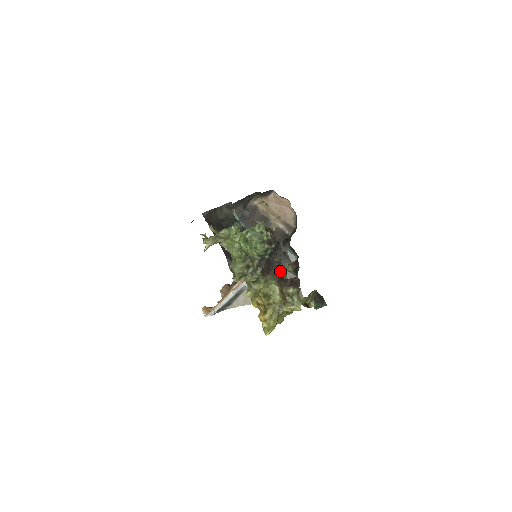
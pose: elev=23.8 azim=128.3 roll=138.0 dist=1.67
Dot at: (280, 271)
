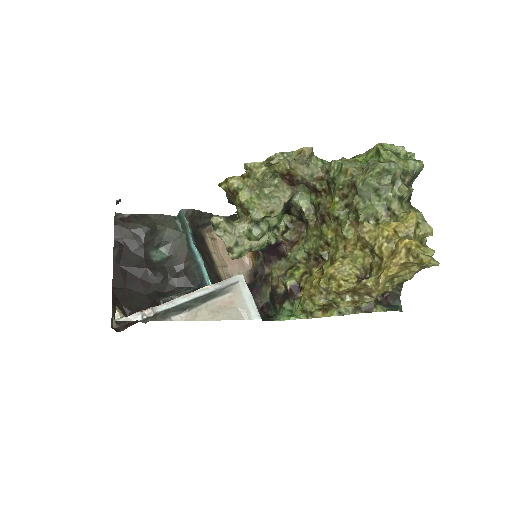
Dot at: occluded
